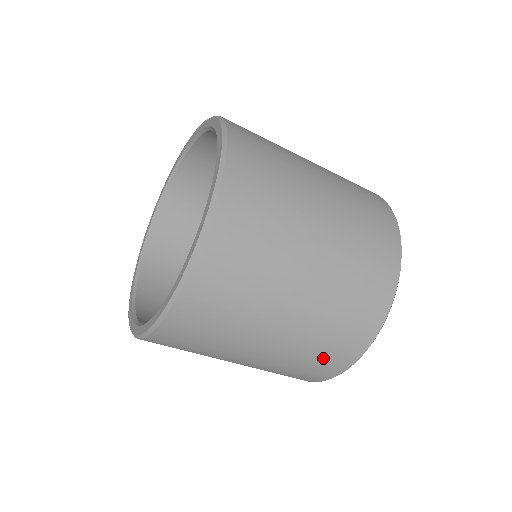
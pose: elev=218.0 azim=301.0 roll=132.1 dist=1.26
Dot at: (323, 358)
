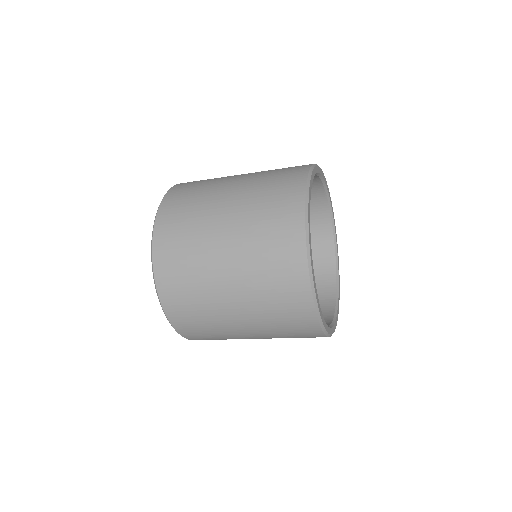
Dot at: occluded
